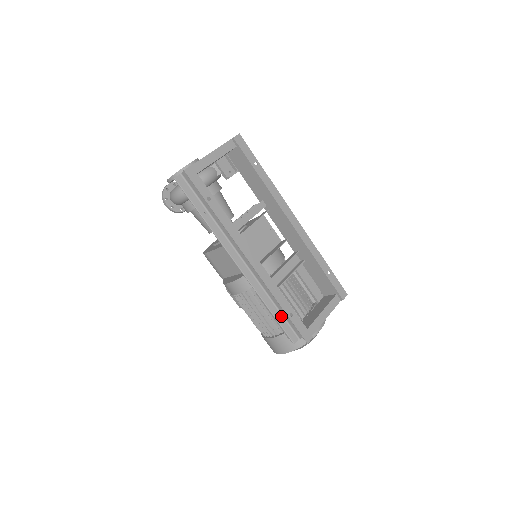
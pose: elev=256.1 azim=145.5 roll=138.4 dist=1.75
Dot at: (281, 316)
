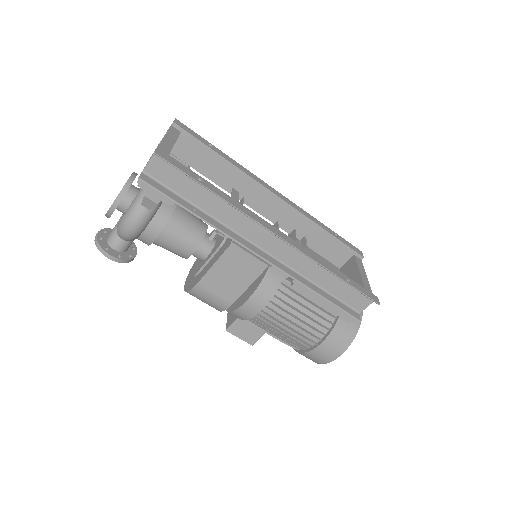
Dot at: (331, 297)
